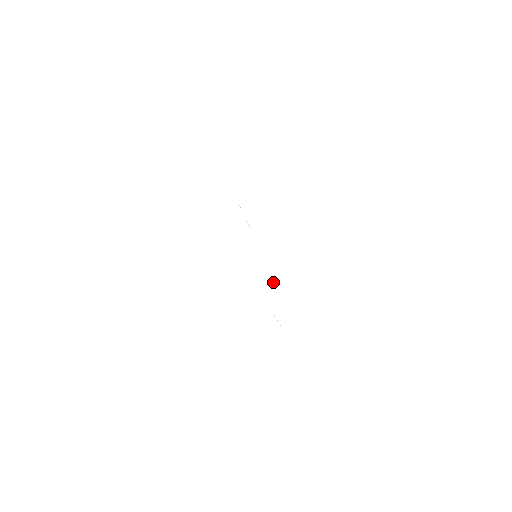
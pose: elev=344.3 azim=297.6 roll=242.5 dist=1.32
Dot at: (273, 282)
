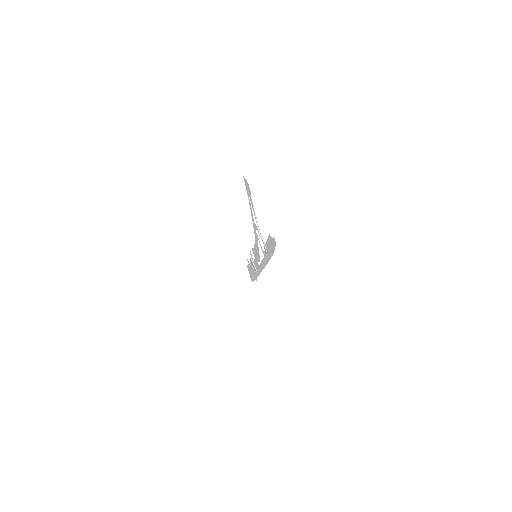
Dot at: occluded
